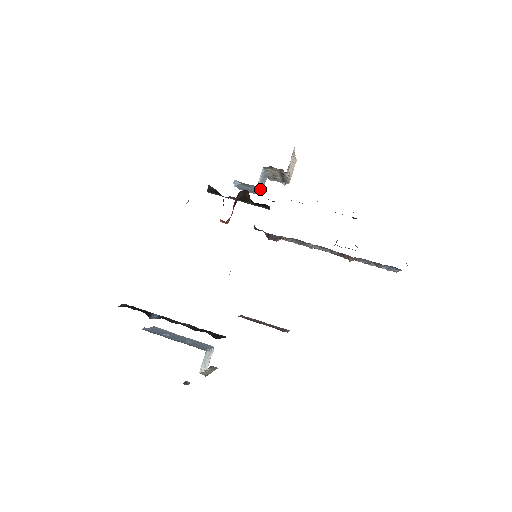
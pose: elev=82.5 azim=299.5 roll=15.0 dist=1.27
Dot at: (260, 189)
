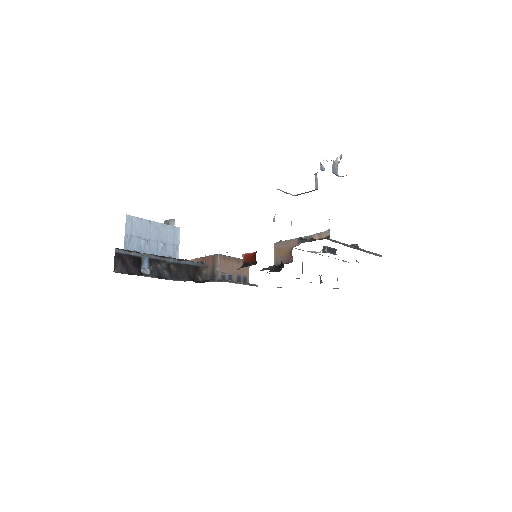
Dot at: occluded
